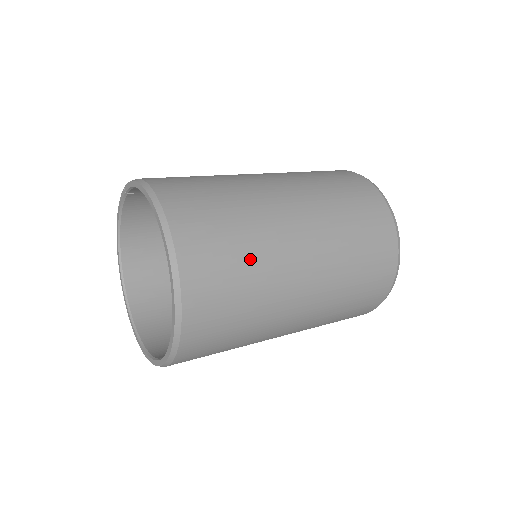
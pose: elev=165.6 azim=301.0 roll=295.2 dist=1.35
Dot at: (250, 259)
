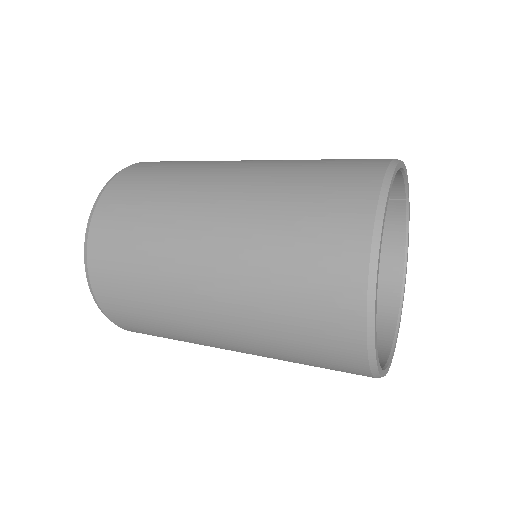
Dot at: (158, 200)
